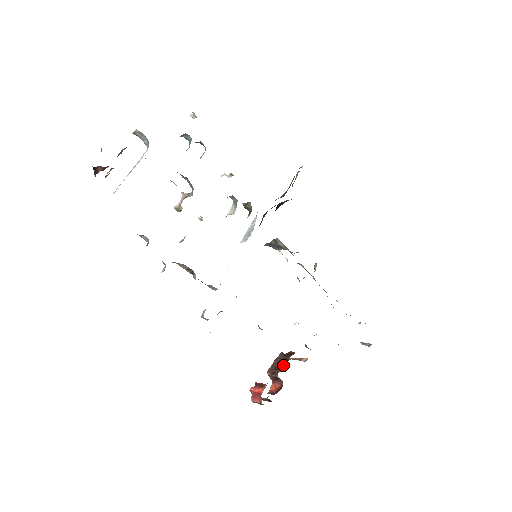
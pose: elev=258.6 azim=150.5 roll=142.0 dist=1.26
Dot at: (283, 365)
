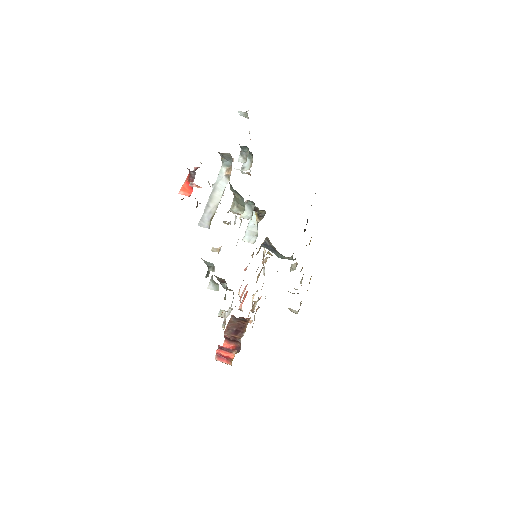
Dot at: (242, 331)
